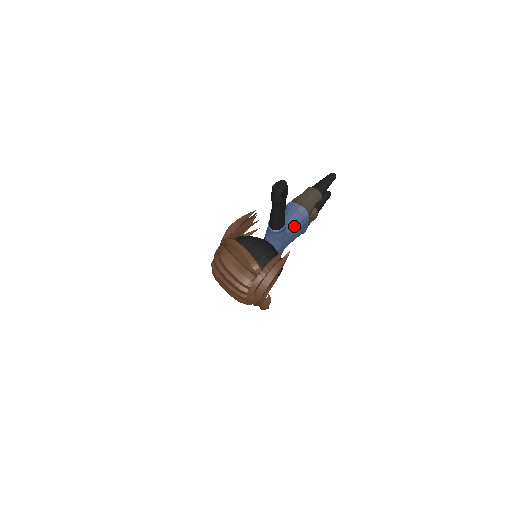
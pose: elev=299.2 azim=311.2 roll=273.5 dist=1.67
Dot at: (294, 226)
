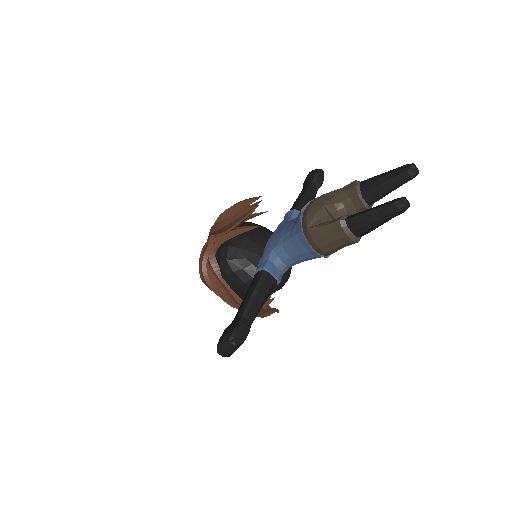
Dot at: (303, 261)
